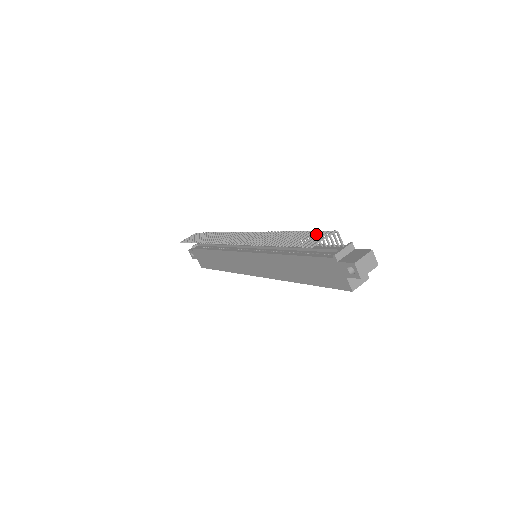
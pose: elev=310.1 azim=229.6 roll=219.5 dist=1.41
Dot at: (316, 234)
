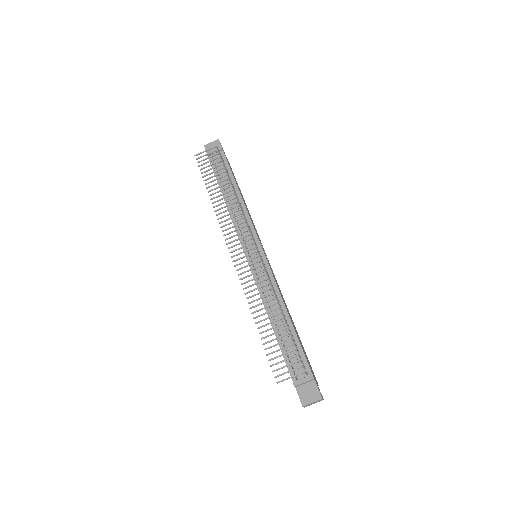
Dot at: (290, 358)
